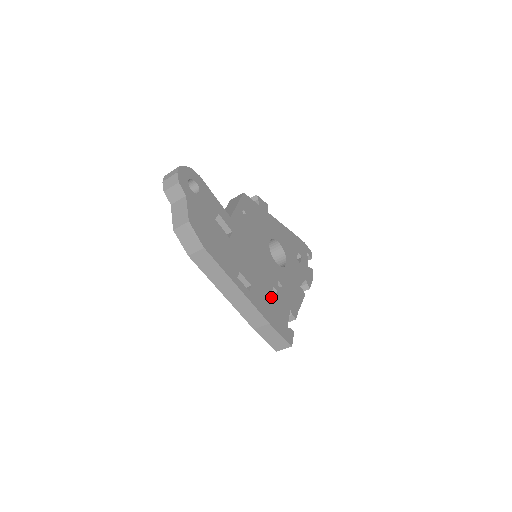
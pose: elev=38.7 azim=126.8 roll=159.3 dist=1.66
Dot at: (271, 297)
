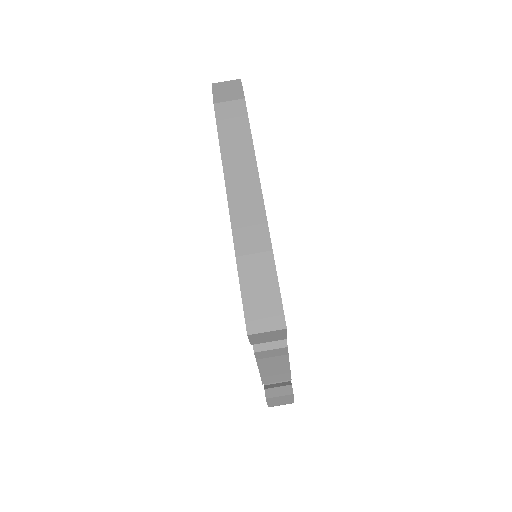
Dot at: occluded
